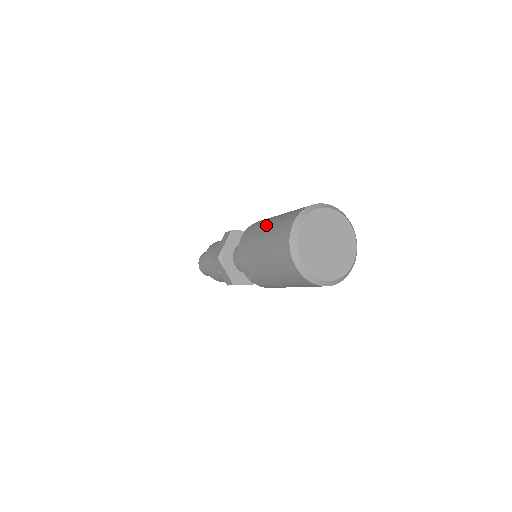
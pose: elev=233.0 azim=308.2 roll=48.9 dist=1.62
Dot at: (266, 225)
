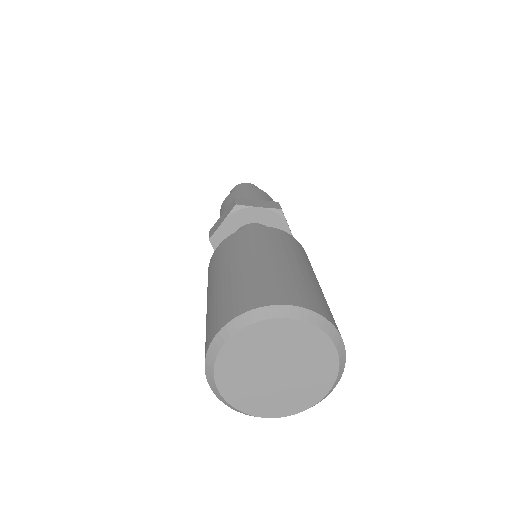
Dot at: (224, 272)
